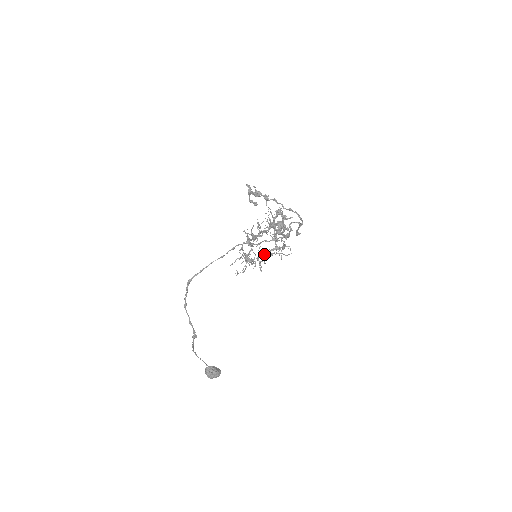
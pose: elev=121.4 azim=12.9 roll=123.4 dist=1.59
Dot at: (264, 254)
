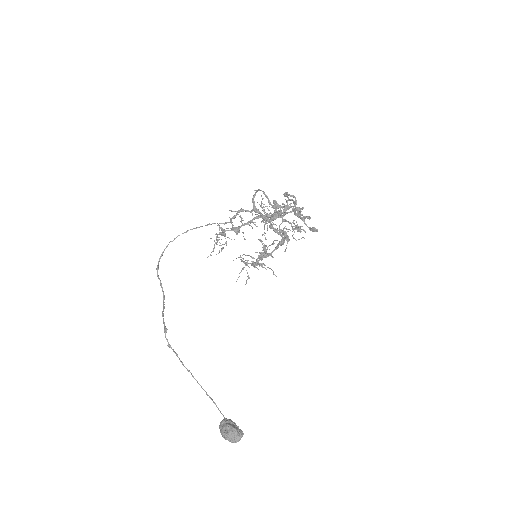
Dot at: (268, 253)
